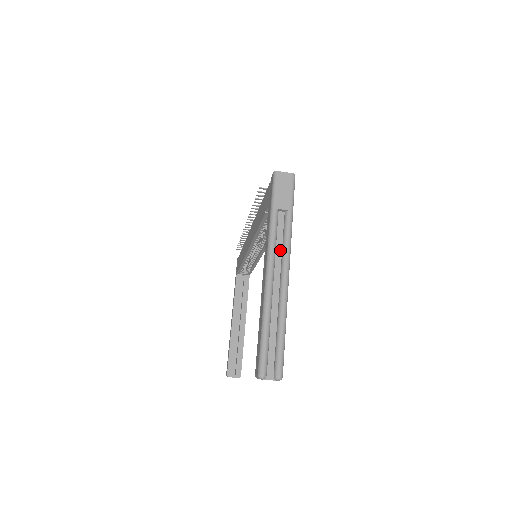
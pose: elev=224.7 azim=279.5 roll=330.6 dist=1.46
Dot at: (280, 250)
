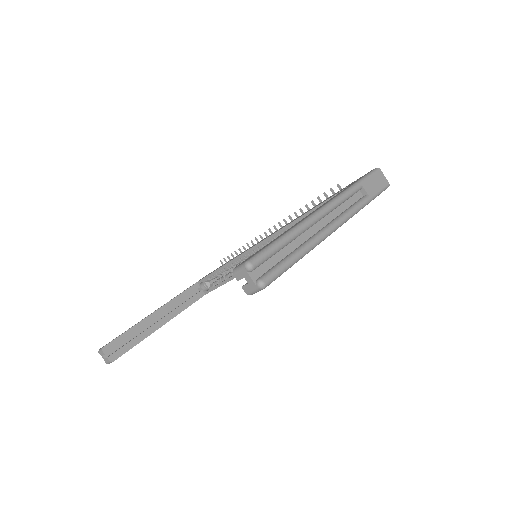
Dot at: (341, 211)
